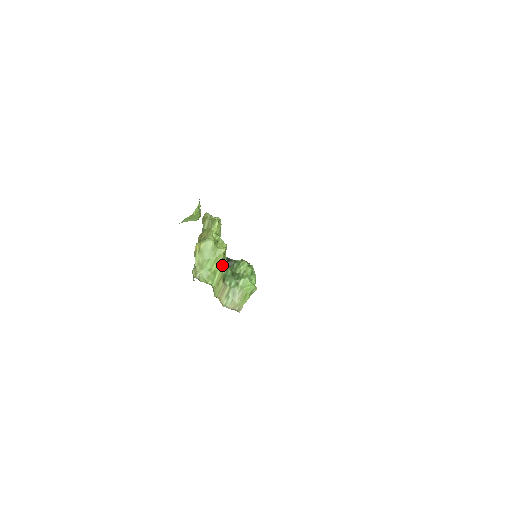
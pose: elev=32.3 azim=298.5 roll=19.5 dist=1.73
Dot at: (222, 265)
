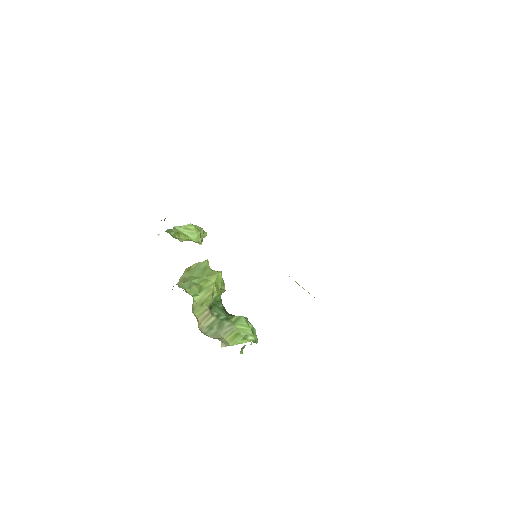
Dot at: (213, 287)
